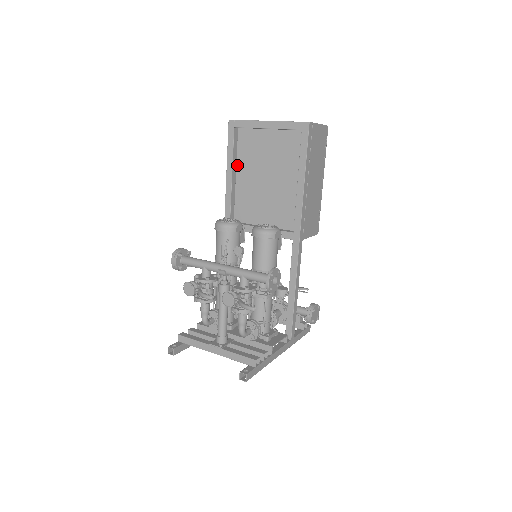
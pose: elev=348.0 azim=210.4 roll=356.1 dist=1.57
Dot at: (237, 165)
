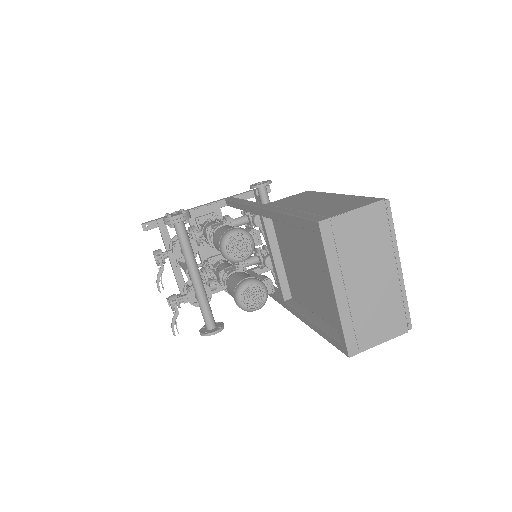
Dot at: occluded
